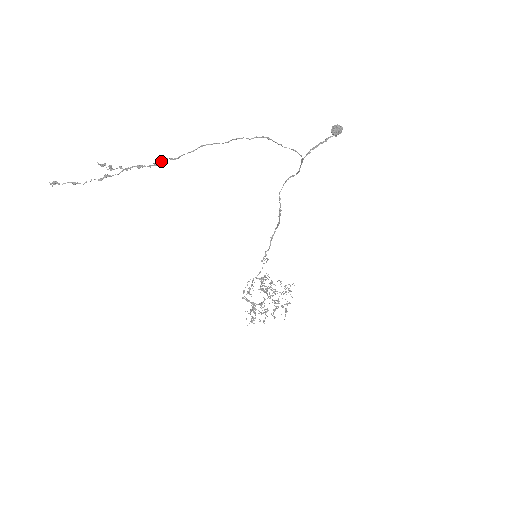
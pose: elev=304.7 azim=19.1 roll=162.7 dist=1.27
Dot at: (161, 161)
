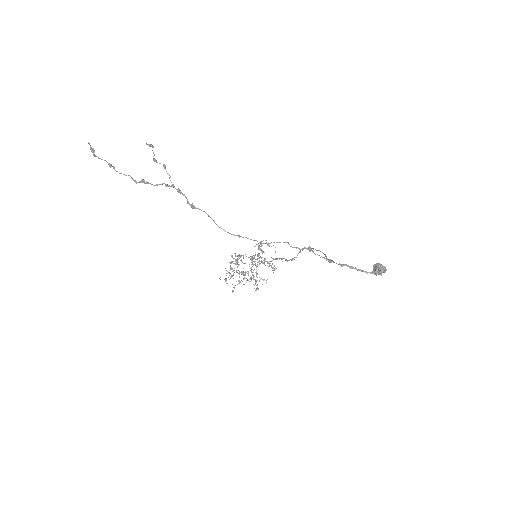
Dot at: (199, 209)
